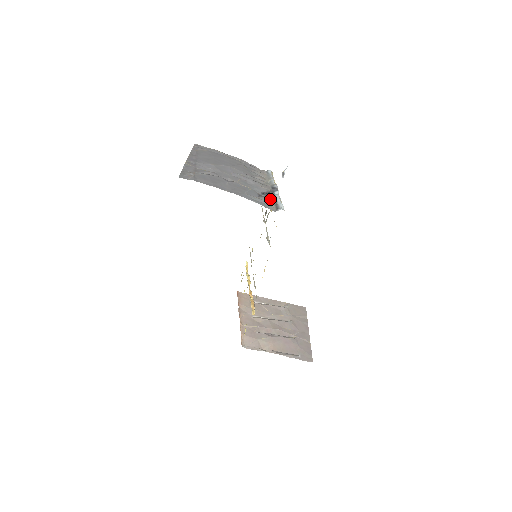
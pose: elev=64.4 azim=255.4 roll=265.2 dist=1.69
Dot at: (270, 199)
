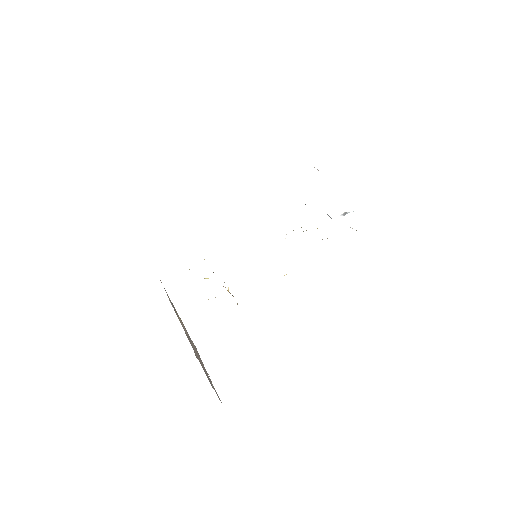
Dot at: occluded
